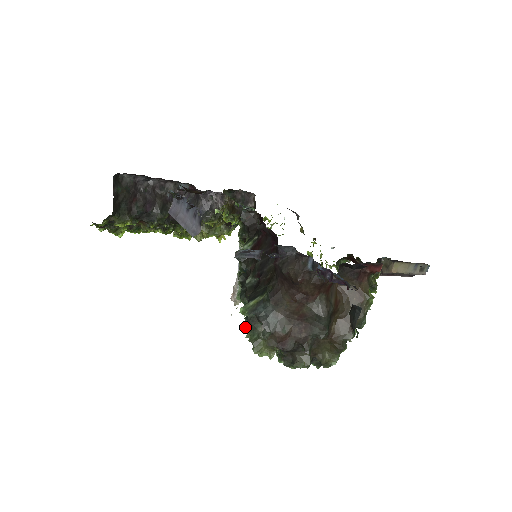
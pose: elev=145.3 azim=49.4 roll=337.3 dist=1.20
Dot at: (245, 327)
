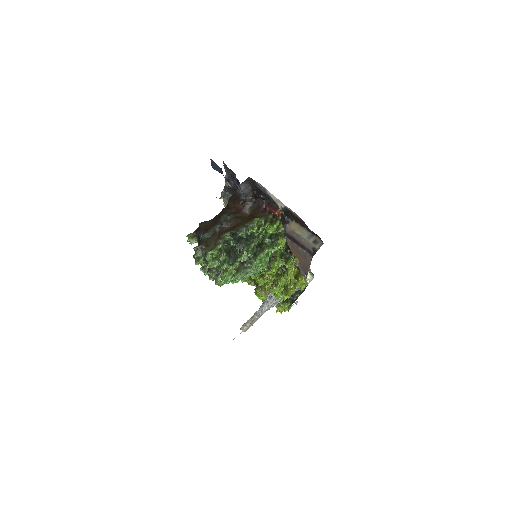
Dot at: occluded
